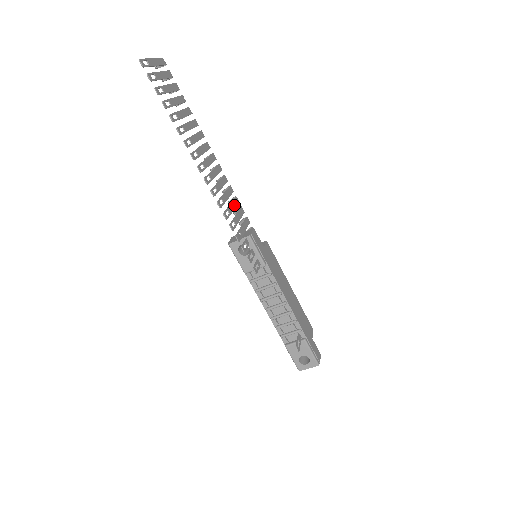
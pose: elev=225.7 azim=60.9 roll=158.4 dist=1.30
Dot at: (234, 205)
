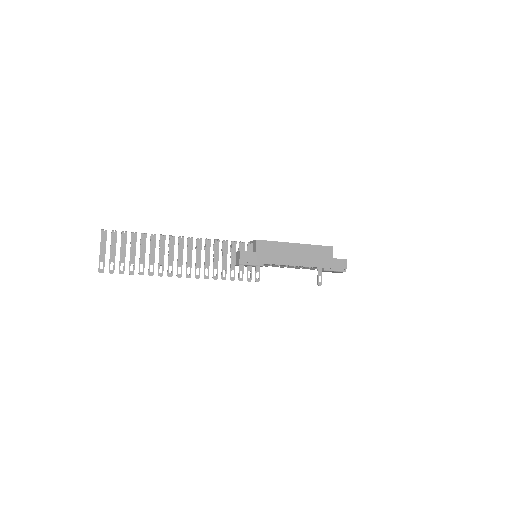
Dot at: (217, 253)
